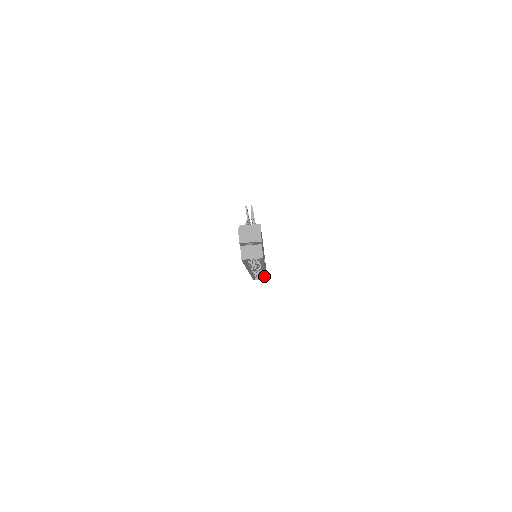
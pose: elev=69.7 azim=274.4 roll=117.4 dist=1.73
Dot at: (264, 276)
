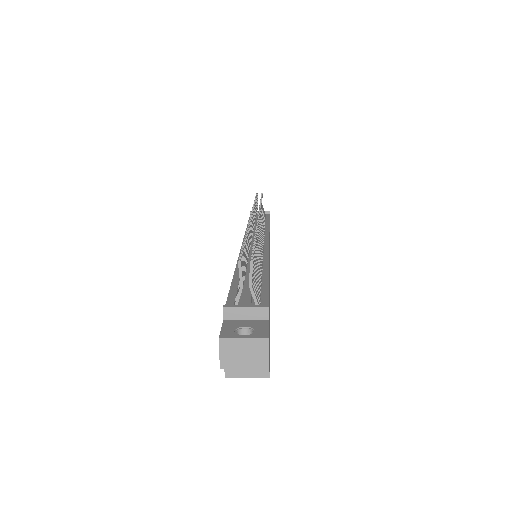
Dot at: occluded
